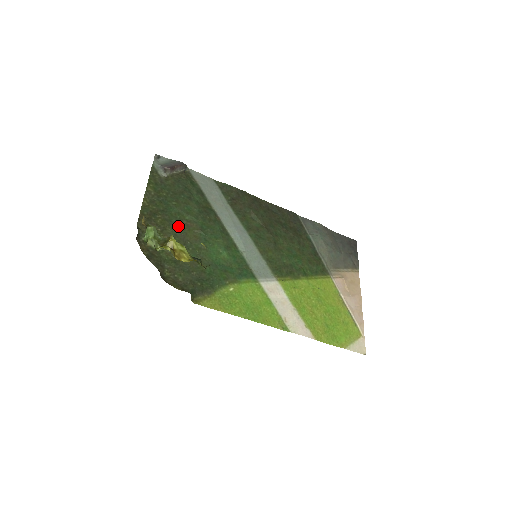
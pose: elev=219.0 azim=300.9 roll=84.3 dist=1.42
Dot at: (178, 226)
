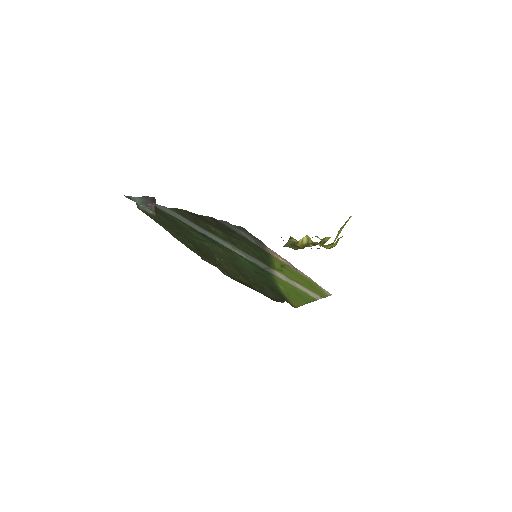
Dot at: (215, 254)
